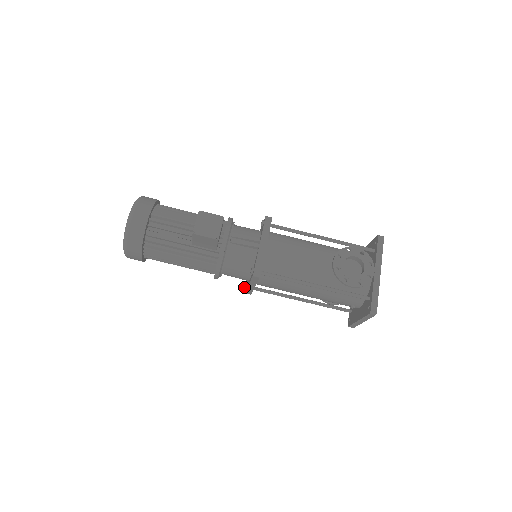
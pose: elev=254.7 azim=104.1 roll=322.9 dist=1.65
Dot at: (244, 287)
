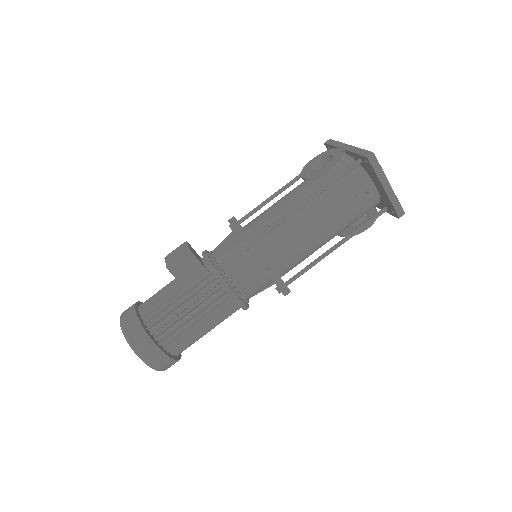
Dot at: occluded
